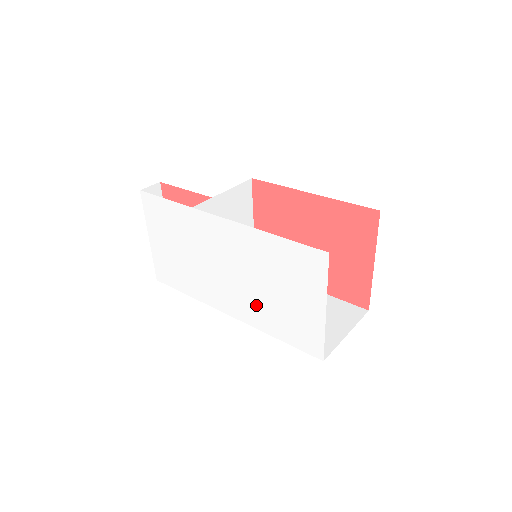
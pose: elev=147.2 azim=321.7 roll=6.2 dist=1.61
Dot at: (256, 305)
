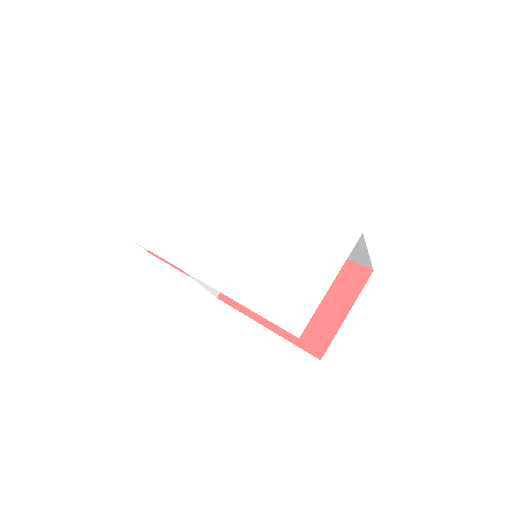
Dot at: (251, 274)
